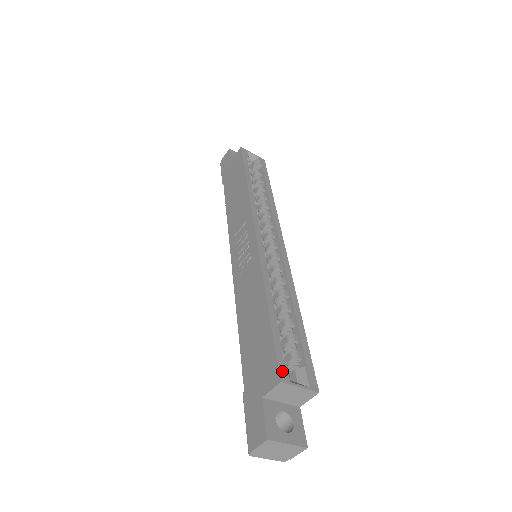
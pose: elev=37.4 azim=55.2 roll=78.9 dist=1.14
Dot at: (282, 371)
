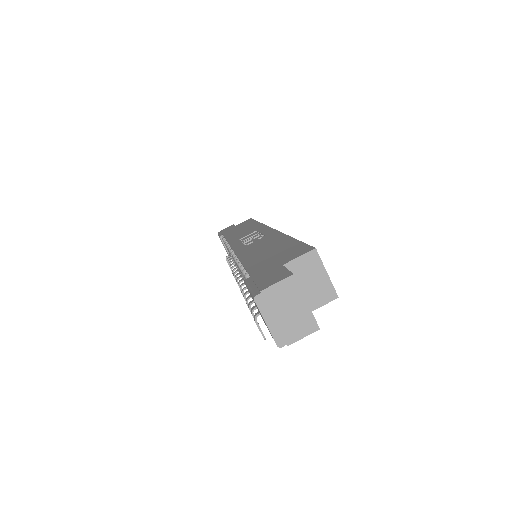
Dot at: occluded
